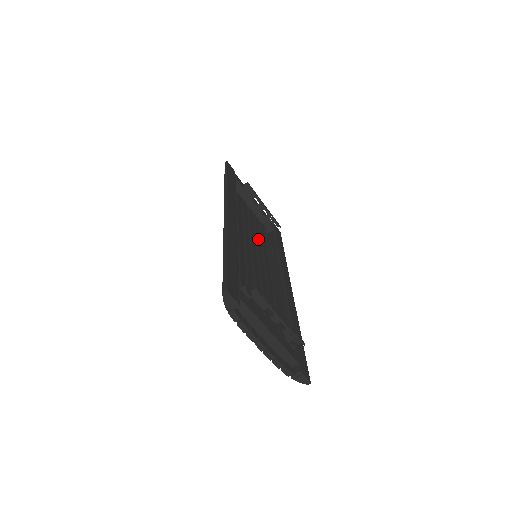
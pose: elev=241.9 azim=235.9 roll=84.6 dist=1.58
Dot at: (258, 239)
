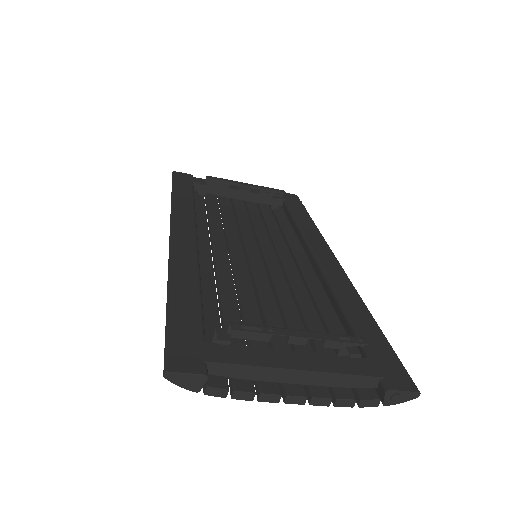
Dot at: (259, 229)
